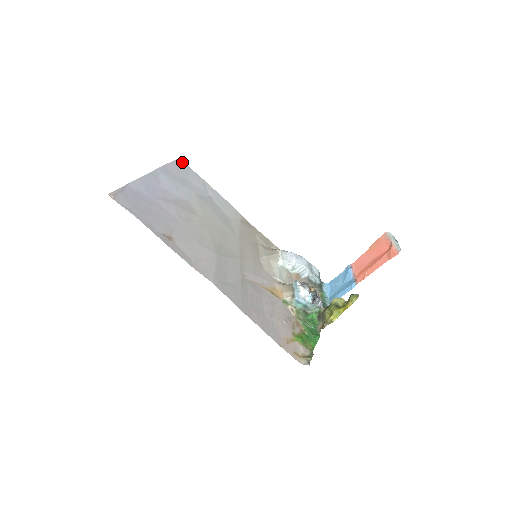
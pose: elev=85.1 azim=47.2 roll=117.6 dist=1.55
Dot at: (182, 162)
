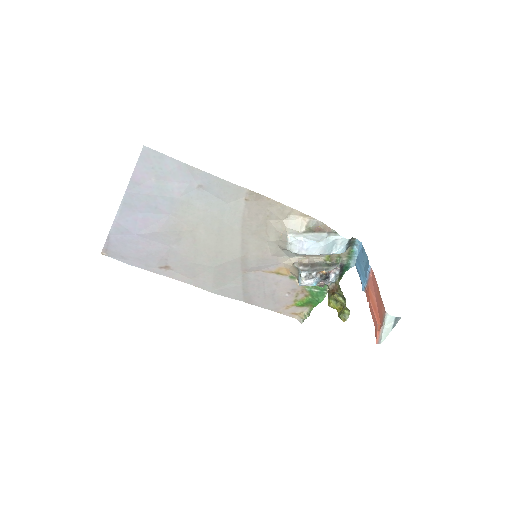
Dot at: (149, 151)
